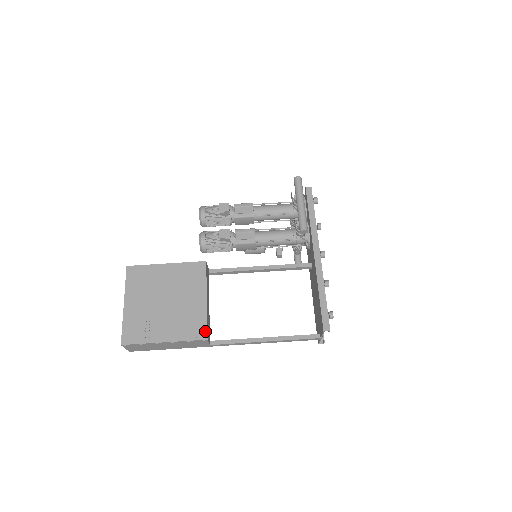
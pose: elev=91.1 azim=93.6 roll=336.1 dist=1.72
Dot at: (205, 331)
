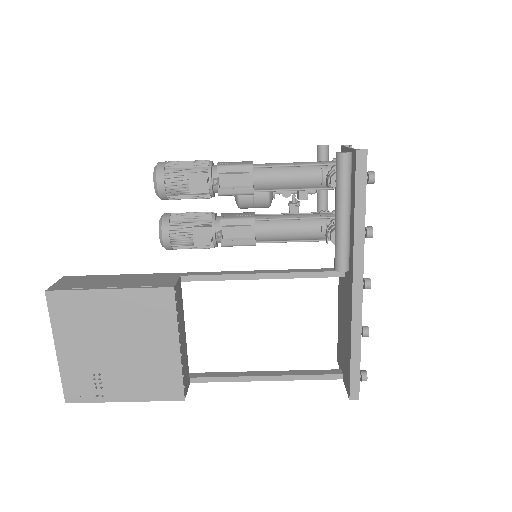
Dot at: (181, 390)
